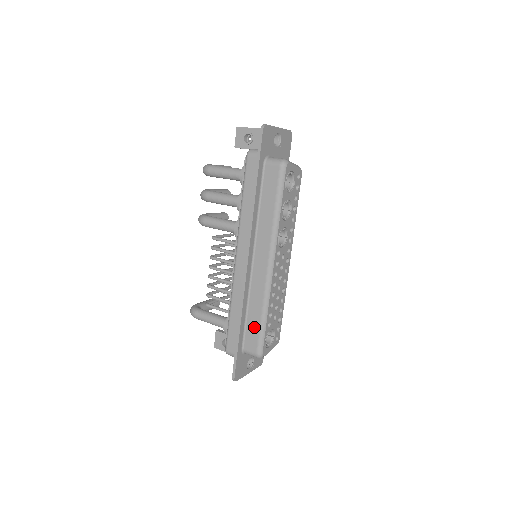
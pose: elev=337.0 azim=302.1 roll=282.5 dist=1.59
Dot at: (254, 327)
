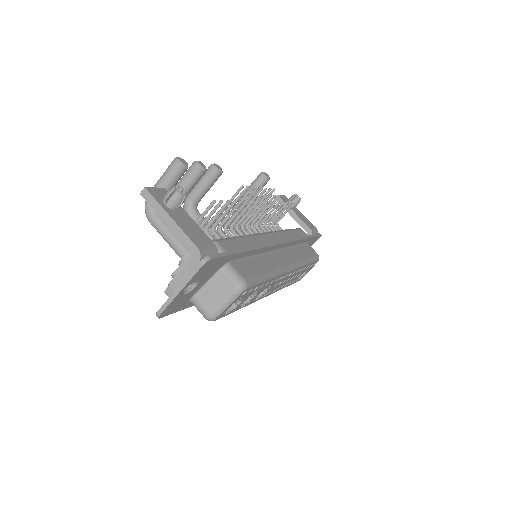
Dot at: occluded
